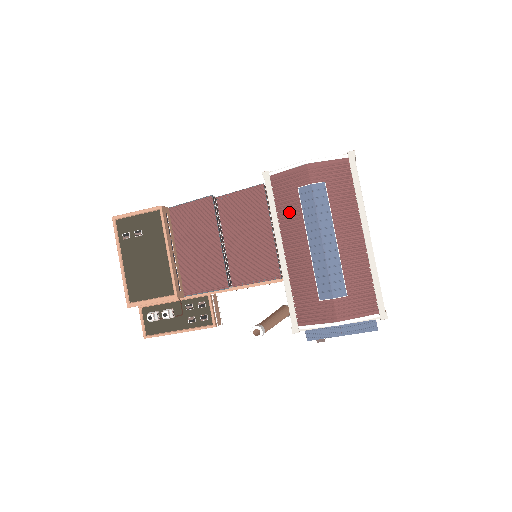
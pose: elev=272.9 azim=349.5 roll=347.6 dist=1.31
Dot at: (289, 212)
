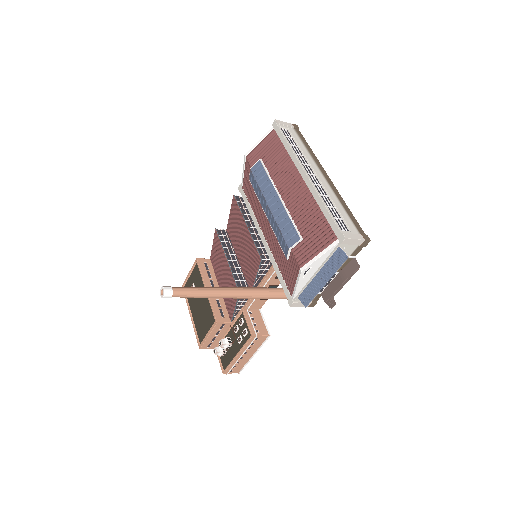
Dot at: (255, 203)
